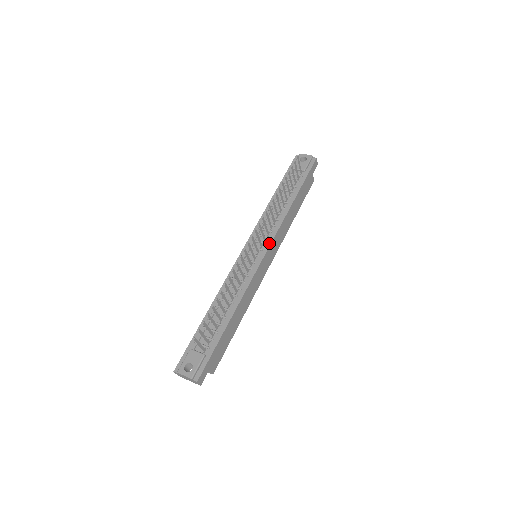
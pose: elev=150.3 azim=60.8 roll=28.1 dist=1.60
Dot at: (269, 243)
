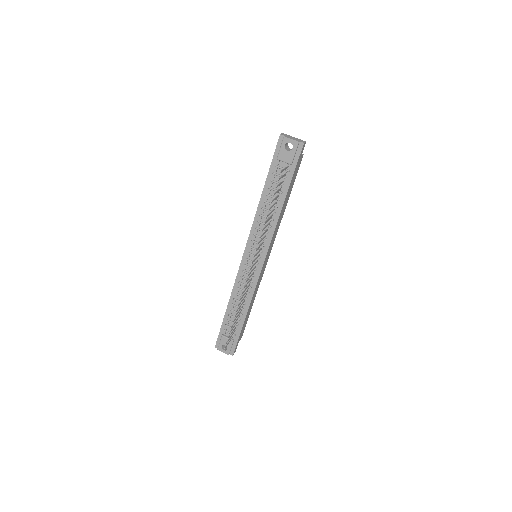
Dot at: (266, 252)
